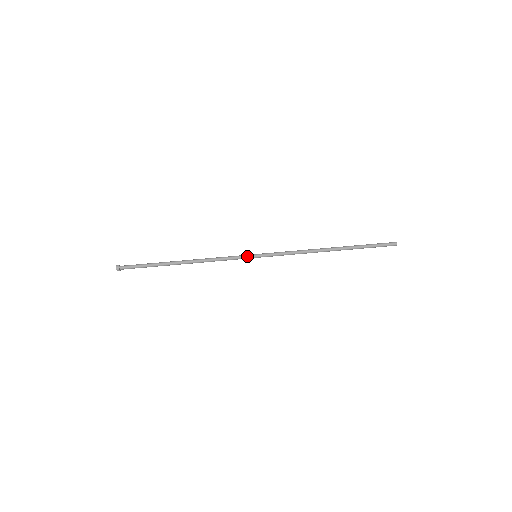
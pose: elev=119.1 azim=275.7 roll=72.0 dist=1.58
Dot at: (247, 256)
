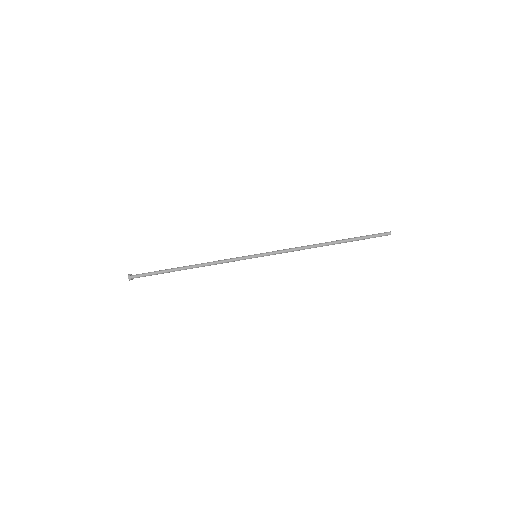
Dot at: occluded
